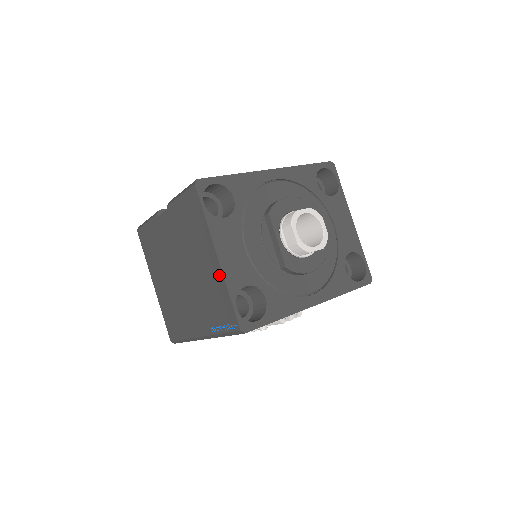
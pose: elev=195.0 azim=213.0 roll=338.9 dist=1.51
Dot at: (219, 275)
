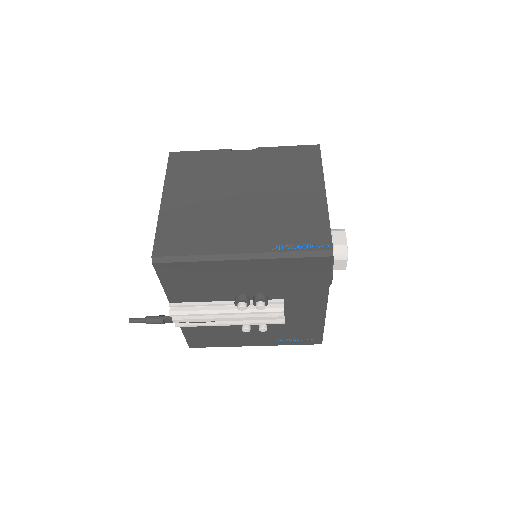
Dot at: (321, 205)
